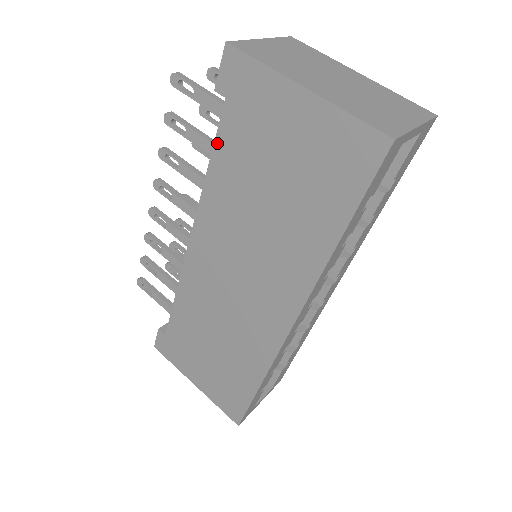
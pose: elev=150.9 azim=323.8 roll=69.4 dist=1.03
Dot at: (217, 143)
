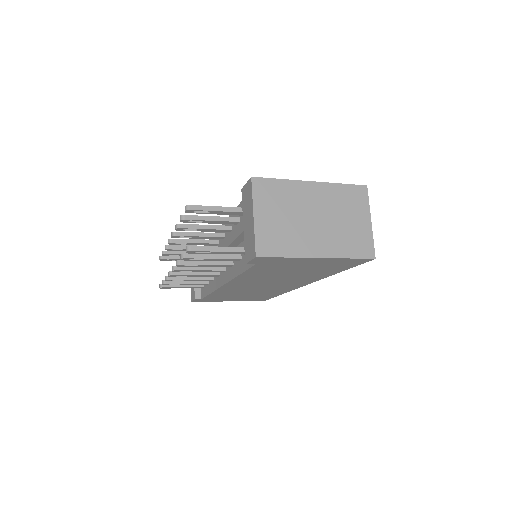
Dot at: (248, 271)
